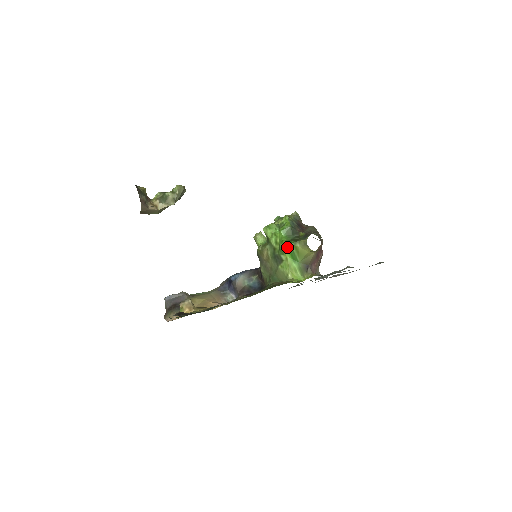
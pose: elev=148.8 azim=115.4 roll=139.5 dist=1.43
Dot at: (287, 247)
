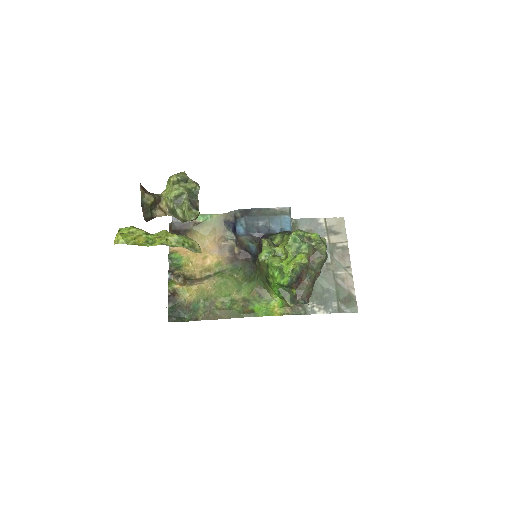
Dot at: (275, 293)
